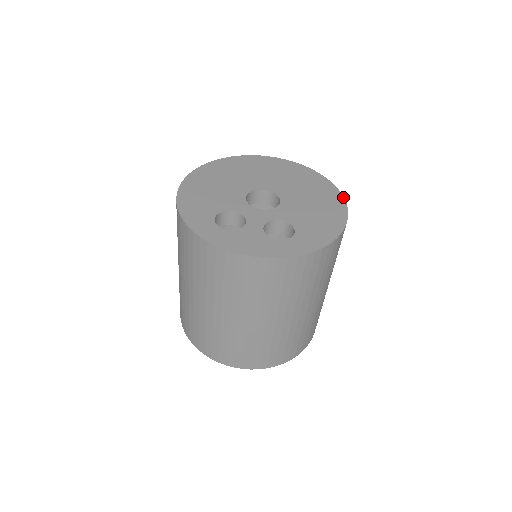
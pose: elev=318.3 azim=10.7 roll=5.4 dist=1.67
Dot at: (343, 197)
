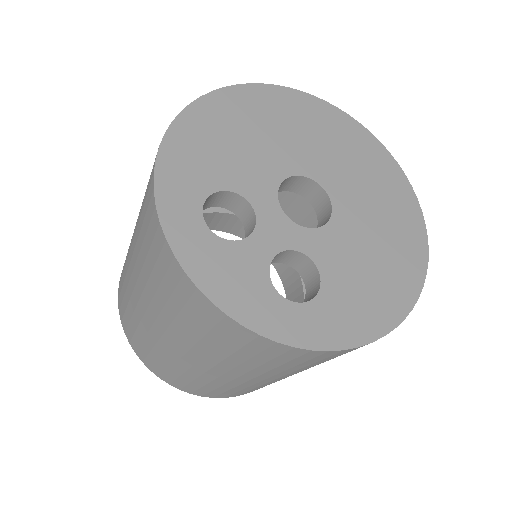
Dot at: (427, 263)
